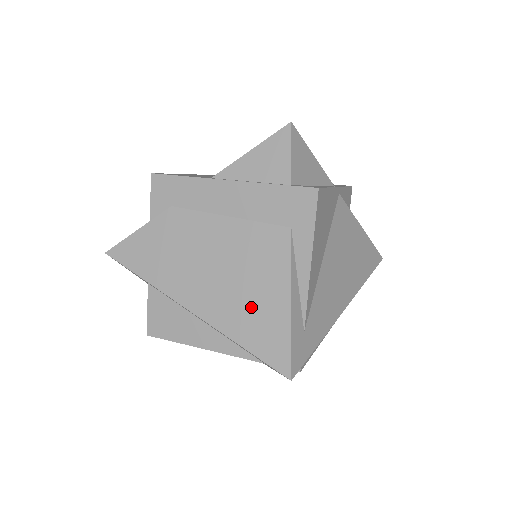
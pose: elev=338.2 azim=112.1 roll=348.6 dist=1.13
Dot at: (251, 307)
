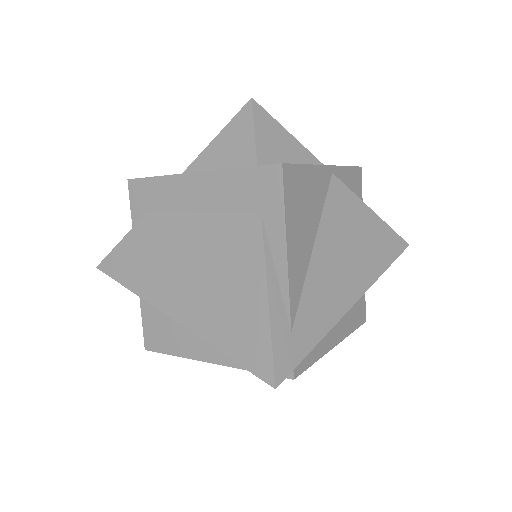
Dot at: (229, 308)
